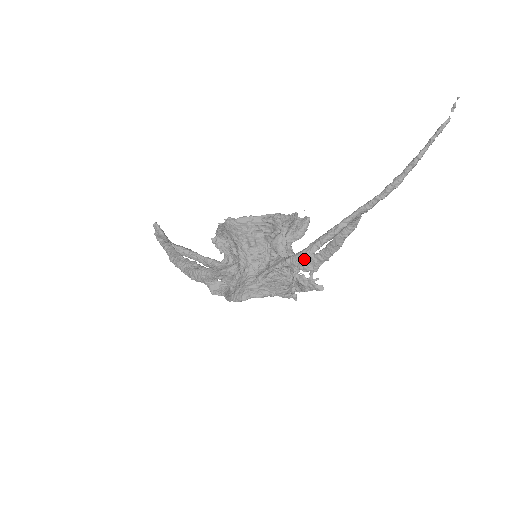
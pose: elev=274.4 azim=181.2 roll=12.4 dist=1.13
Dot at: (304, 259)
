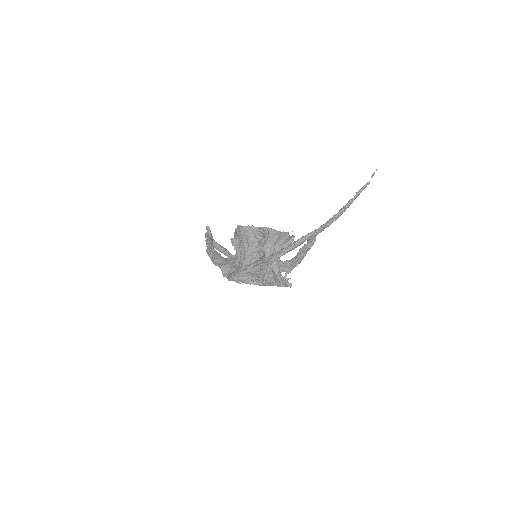
Dot at: (275, 259)
